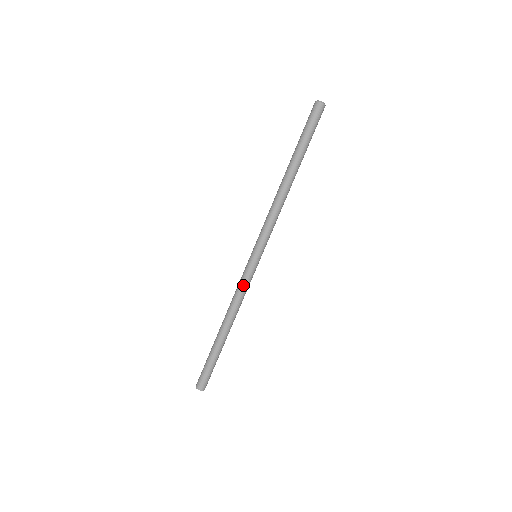
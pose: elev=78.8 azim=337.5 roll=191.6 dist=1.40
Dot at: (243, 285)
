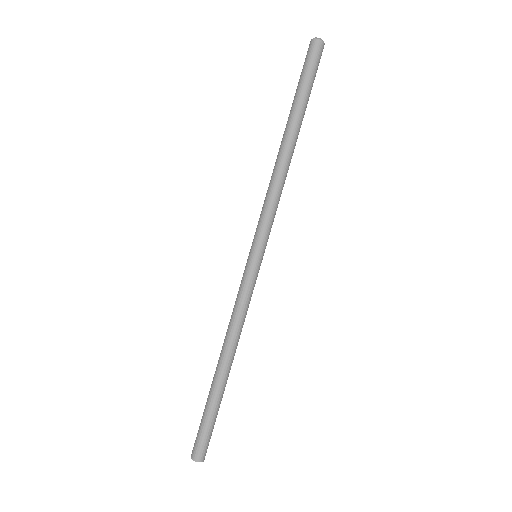
Dot at: (238, 297)
